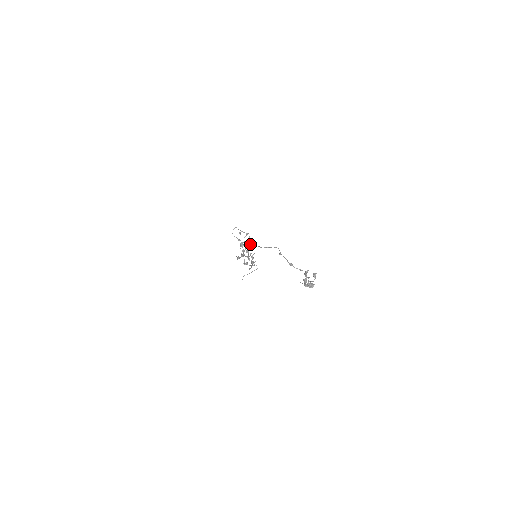
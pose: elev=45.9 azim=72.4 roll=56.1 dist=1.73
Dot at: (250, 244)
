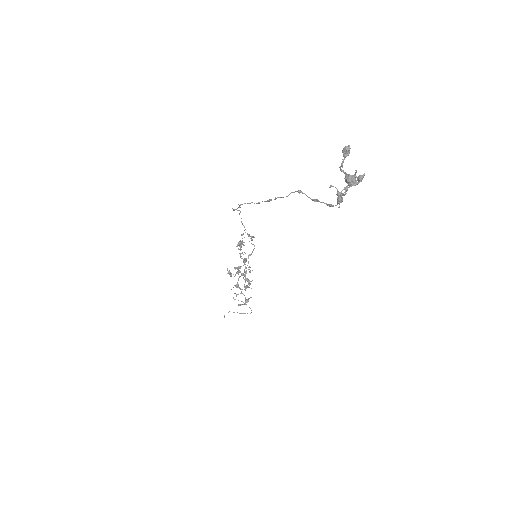
Dot at: occluded
